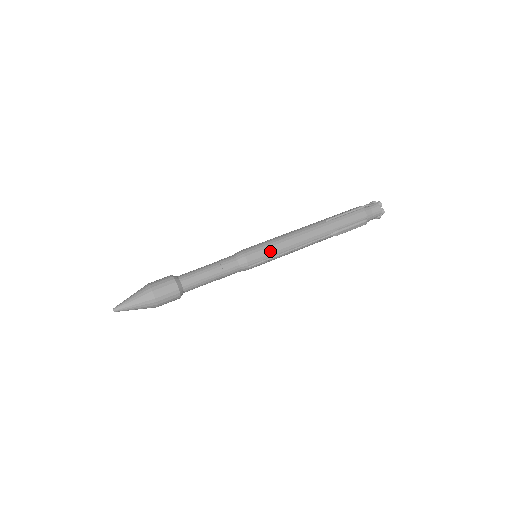
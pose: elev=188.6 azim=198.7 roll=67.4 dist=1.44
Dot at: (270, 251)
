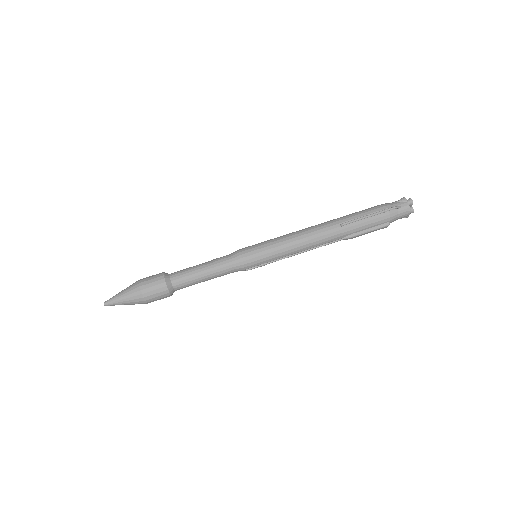
Dot at: (271, 256)
